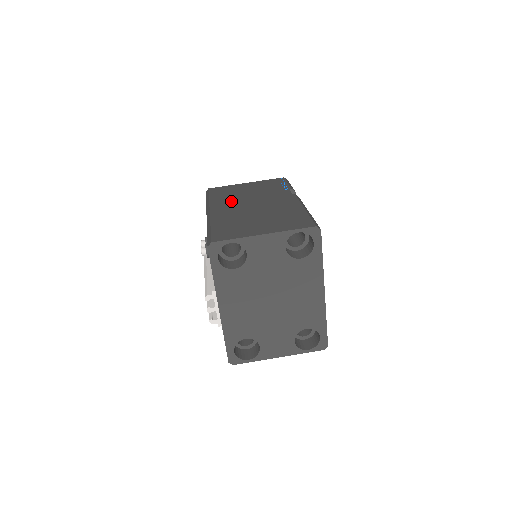
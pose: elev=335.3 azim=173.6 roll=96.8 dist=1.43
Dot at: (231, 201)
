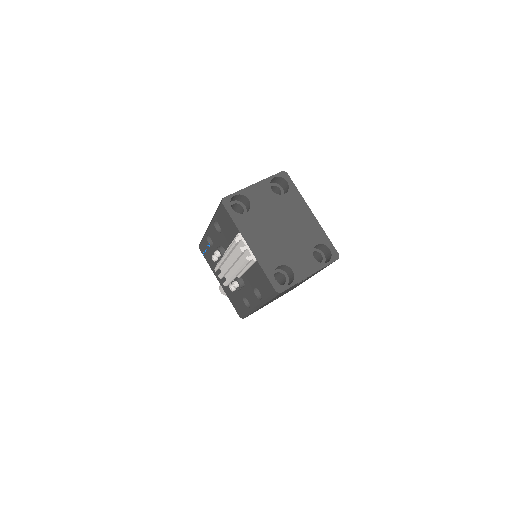
Dot at: occluded
